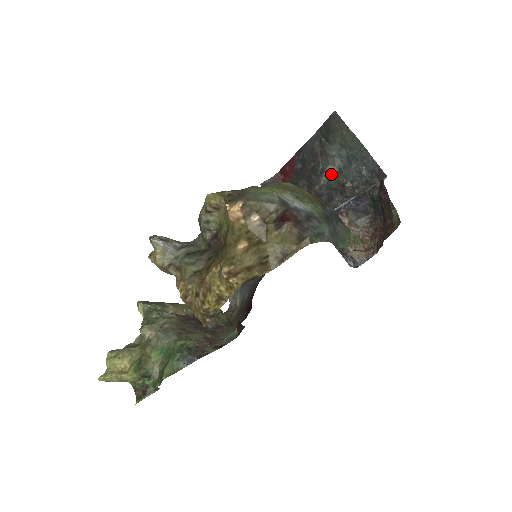
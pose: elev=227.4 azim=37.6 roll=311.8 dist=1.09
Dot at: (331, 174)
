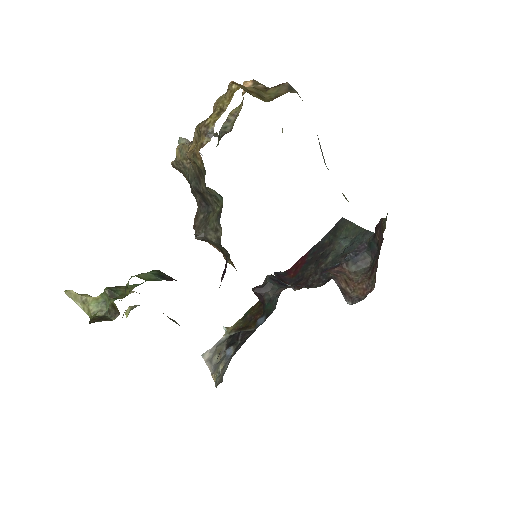
Dot at: (336, 253)
